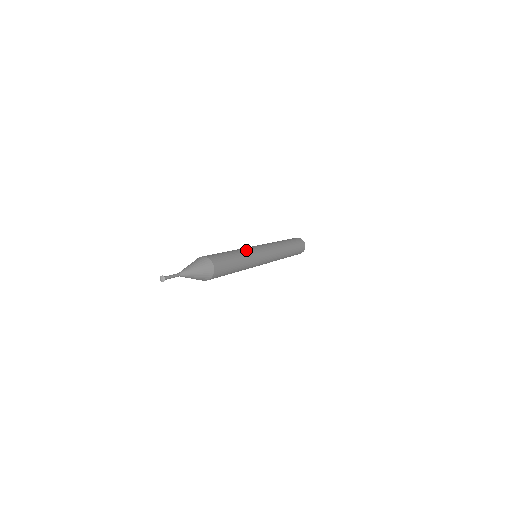
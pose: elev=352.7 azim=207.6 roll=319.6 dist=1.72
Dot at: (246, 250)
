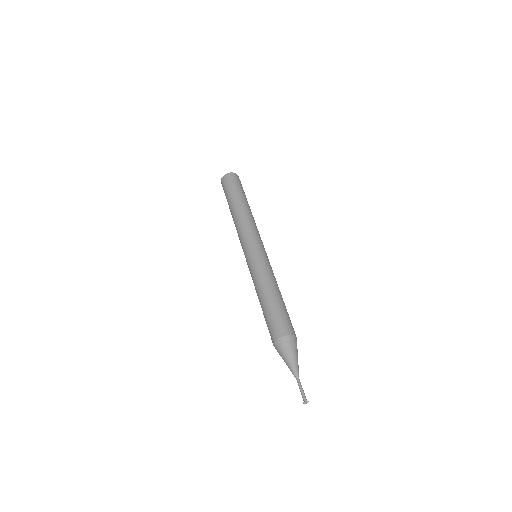
Dot at: occluded
